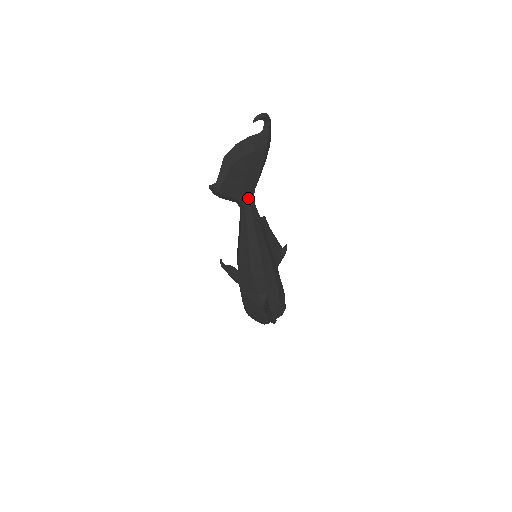
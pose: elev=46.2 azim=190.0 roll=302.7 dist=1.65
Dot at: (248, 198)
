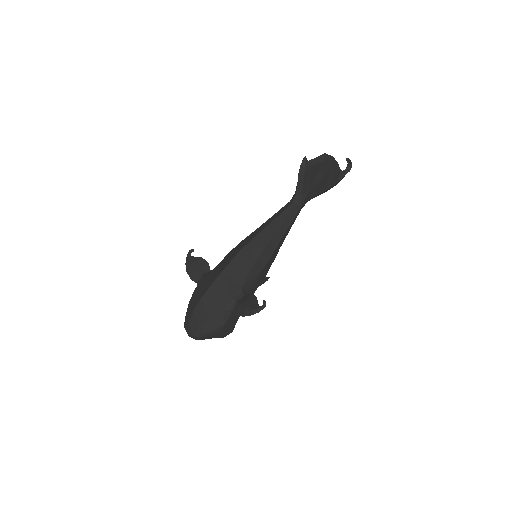
Dot at: (306, 198)
